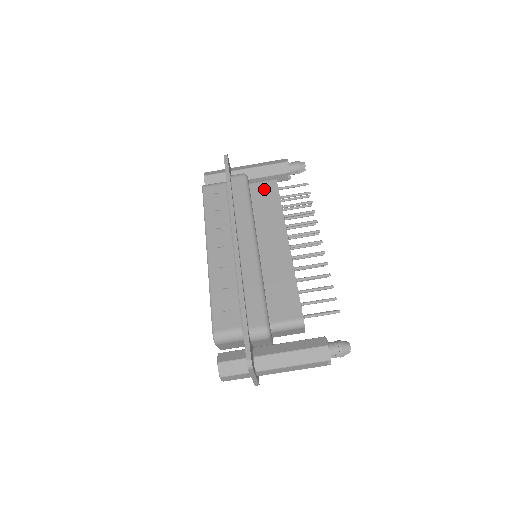
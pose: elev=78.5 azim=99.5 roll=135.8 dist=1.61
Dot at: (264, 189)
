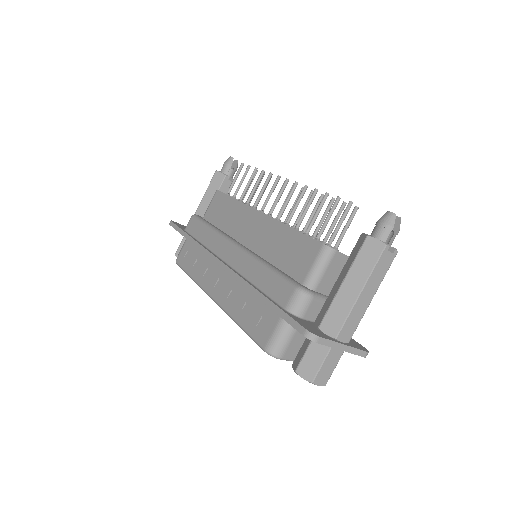
Dot at: (214, 207)
